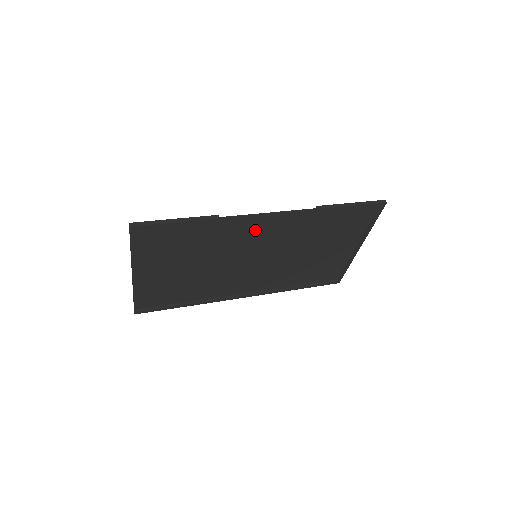
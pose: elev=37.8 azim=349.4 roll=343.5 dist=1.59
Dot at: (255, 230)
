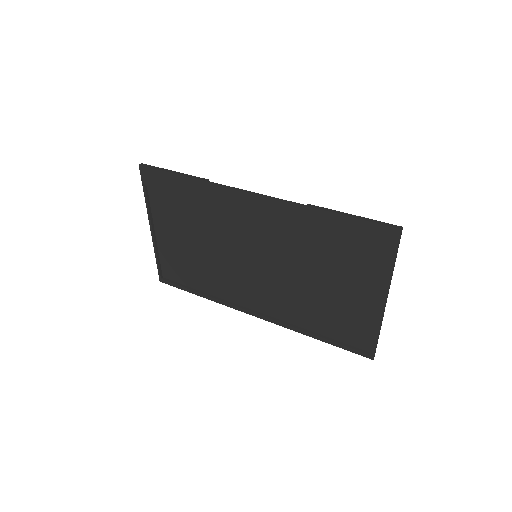
Dot at: (247, 215)
